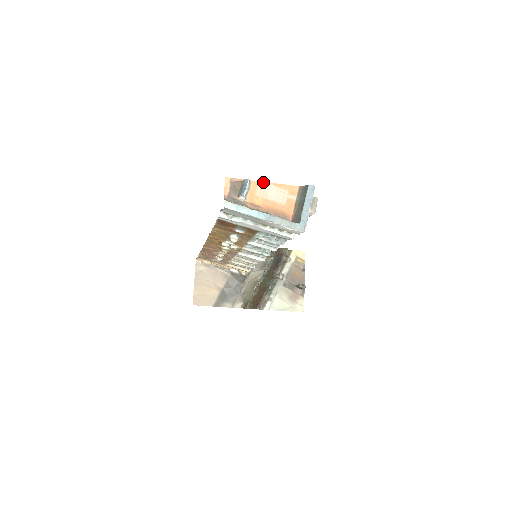
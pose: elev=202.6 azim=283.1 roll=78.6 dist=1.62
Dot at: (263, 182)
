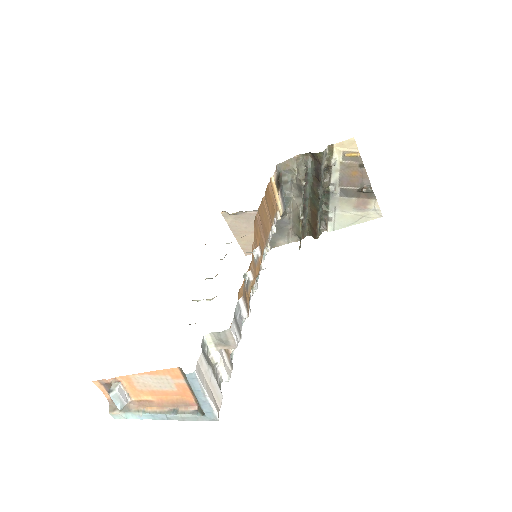
Dot at: (134, 375)
